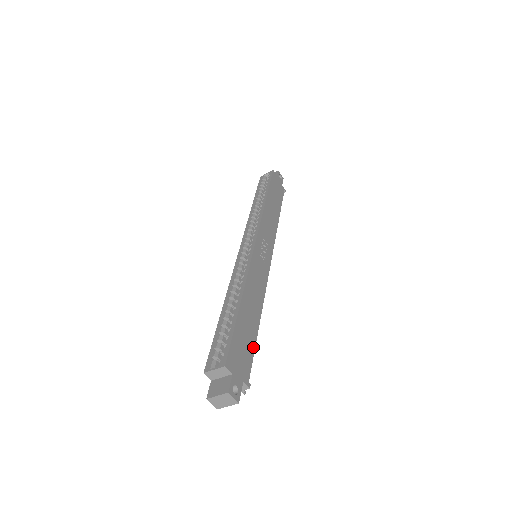
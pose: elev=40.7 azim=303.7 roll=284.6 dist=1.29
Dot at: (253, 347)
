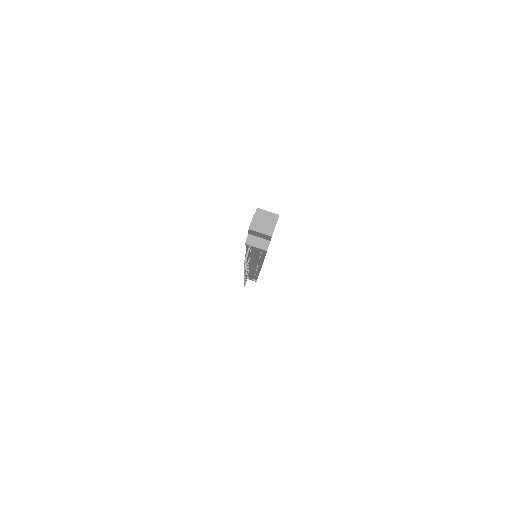
Dot at: occluded
